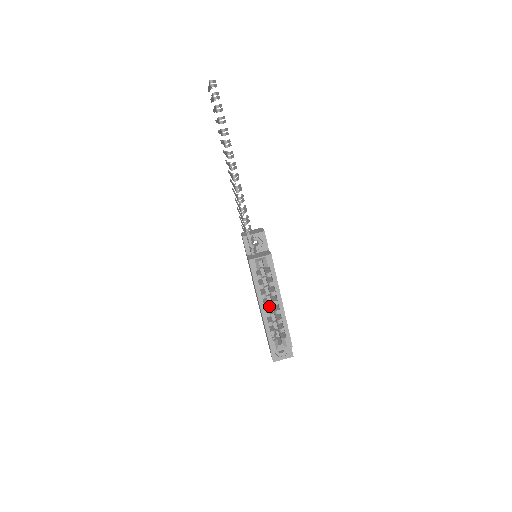
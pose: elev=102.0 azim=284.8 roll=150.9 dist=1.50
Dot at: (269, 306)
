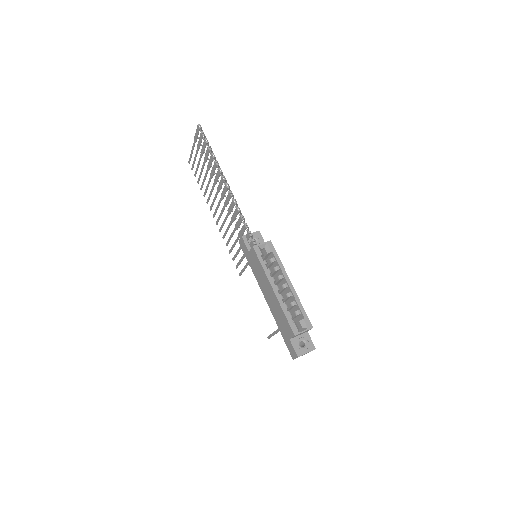
Dot at: occluded
